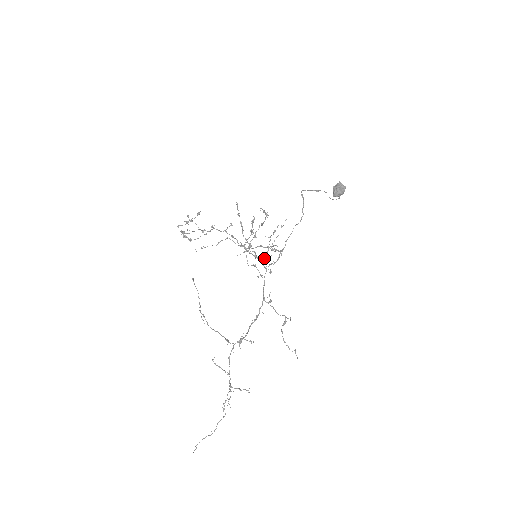
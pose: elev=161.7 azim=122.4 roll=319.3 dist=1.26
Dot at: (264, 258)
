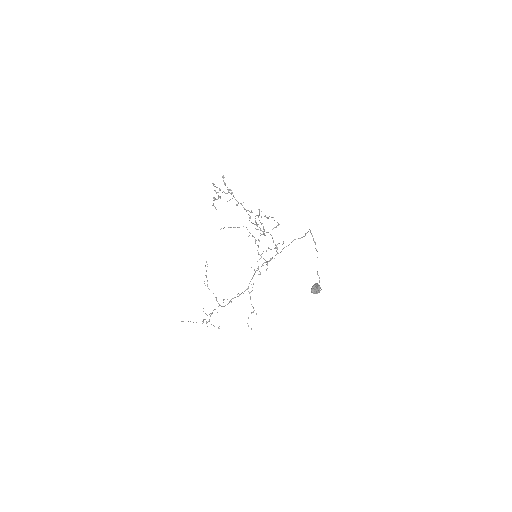
Dot at: (261, 257)
